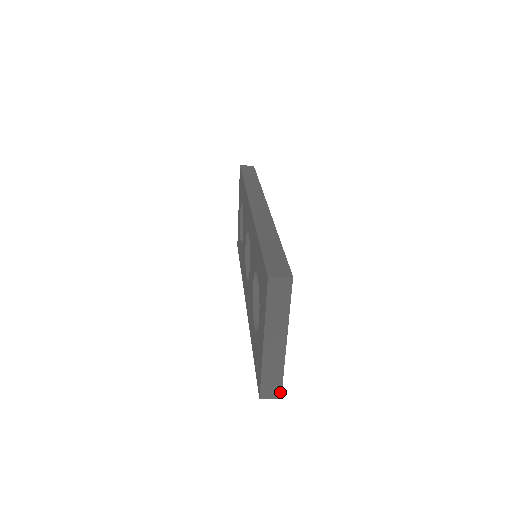
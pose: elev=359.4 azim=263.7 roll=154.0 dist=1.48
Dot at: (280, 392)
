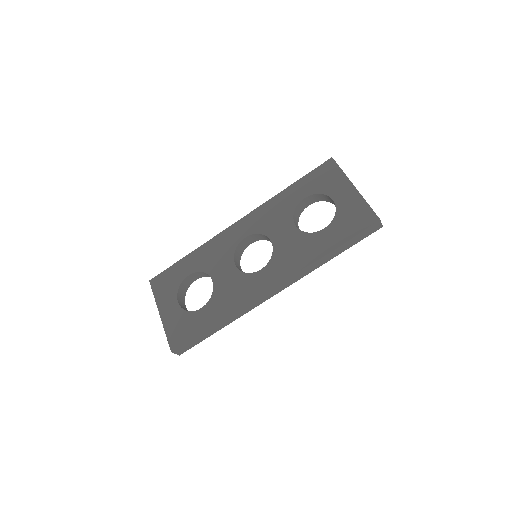
Dot at: occluded
